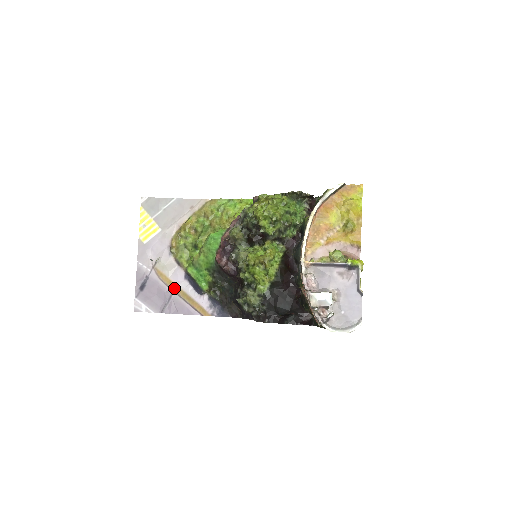
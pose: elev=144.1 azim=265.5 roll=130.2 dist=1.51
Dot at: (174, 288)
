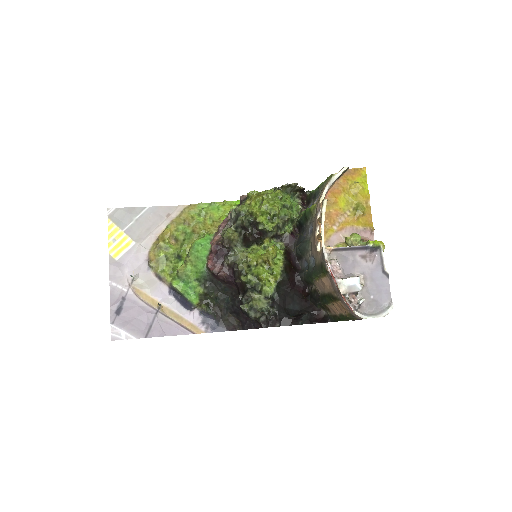
Dot at: (158, 307)
